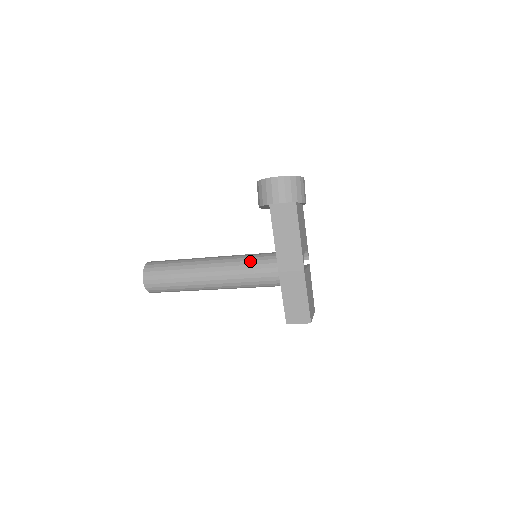
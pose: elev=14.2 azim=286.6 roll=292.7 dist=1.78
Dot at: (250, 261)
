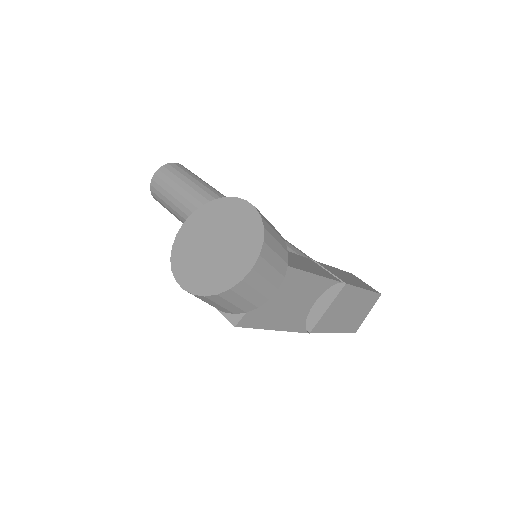
Dot at: occluded
